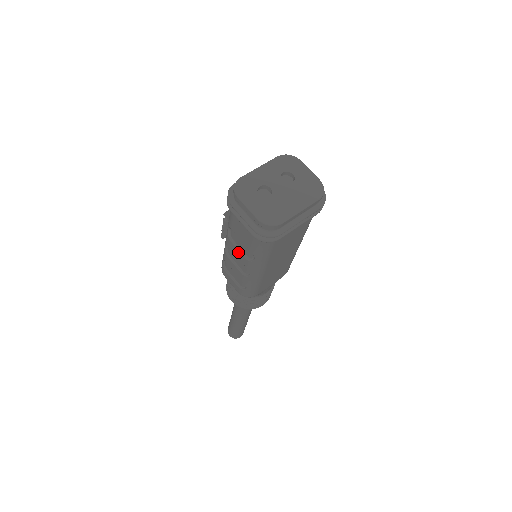
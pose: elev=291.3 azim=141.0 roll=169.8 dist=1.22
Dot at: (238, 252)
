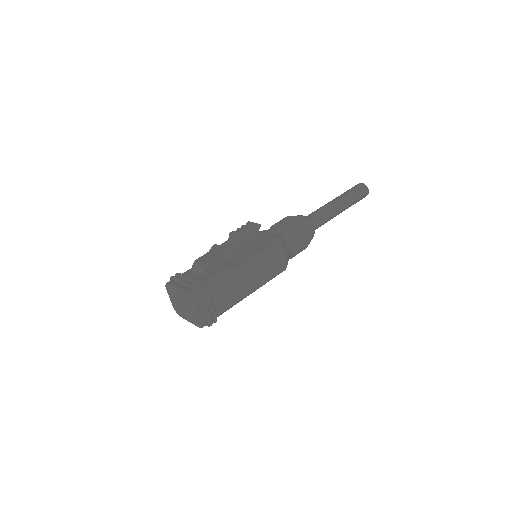
Dot at: occluded
